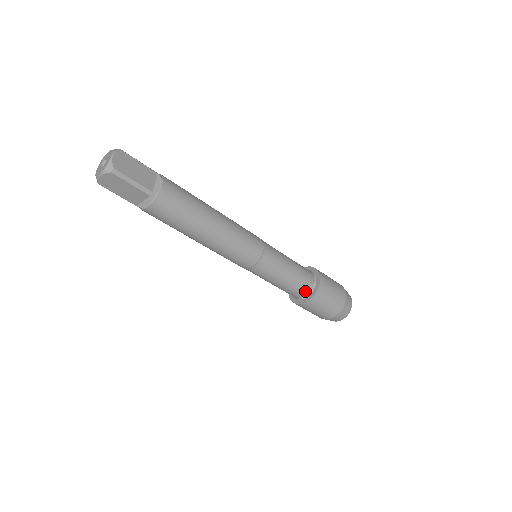
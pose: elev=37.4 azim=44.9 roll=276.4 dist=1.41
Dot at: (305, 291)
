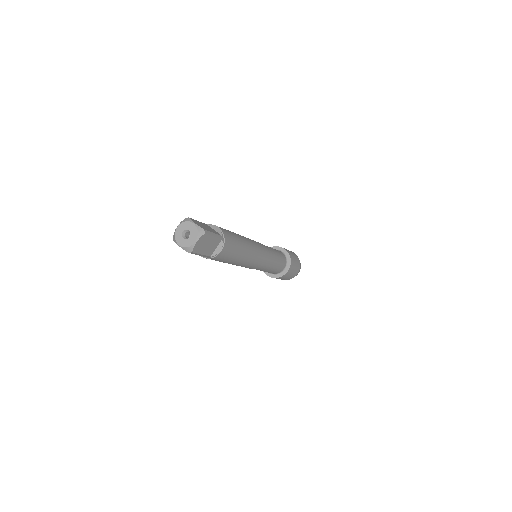
Dot at: (285, 262)
